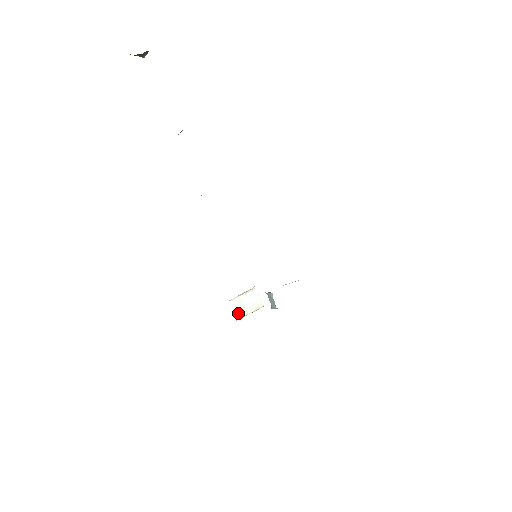
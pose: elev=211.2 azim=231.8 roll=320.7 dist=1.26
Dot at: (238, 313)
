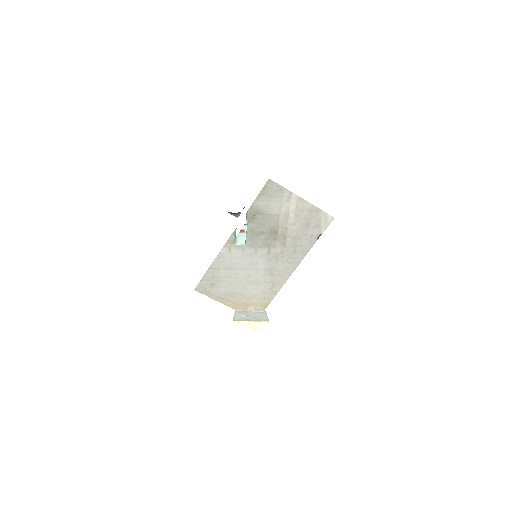
Dot at: (238, 318)
